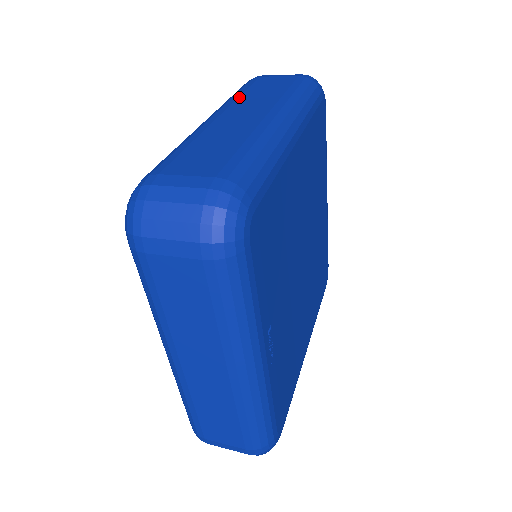
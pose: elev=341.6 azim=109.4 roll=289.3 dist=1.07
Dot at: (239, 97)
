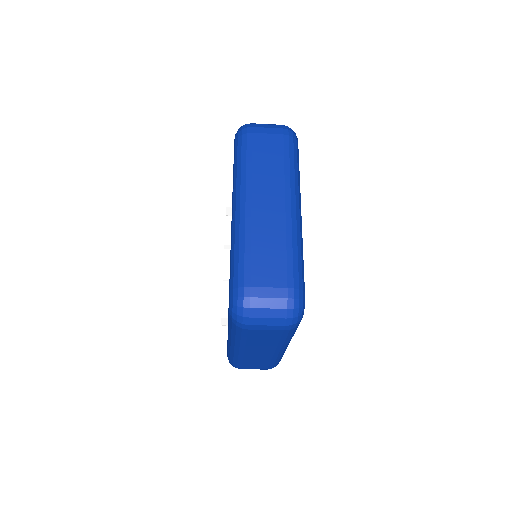
Dot at: occluded
